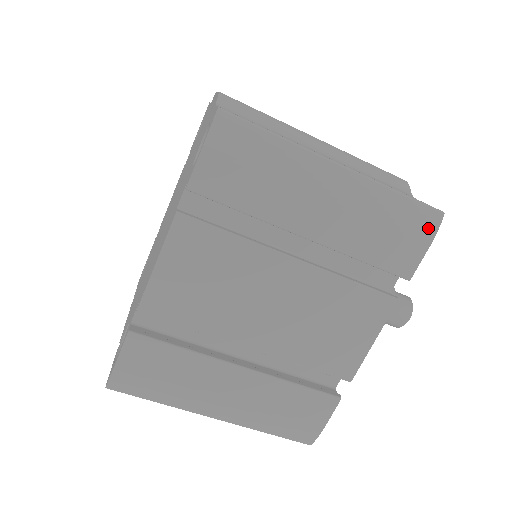
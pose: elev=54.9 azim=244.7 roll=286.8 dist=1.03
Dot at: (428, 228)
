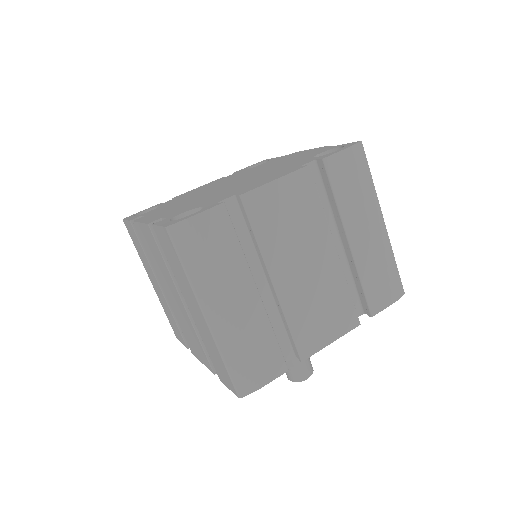
Dot at: (396, 293)
